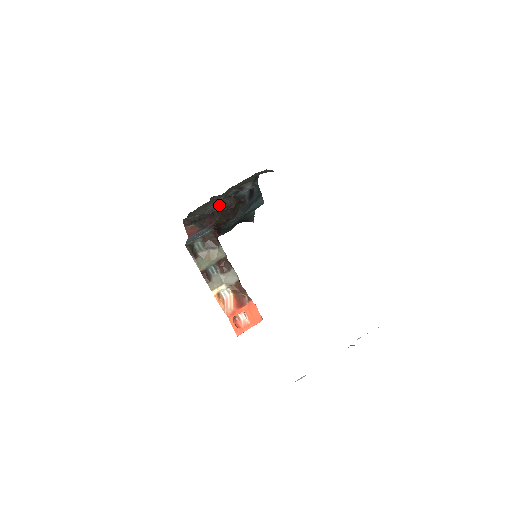
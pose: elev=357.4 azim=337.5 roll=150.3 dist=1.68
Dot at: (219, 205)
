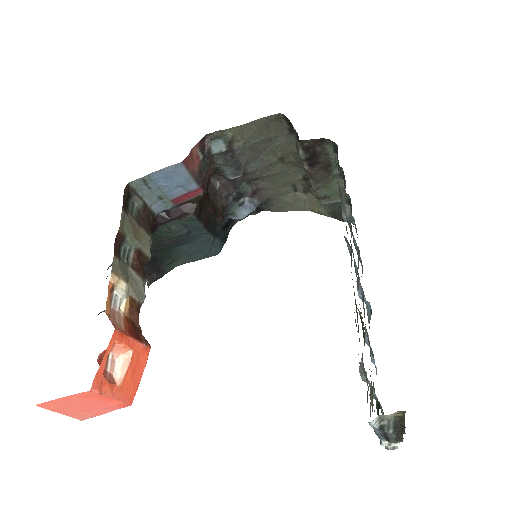
Dot at: (244, 173)
